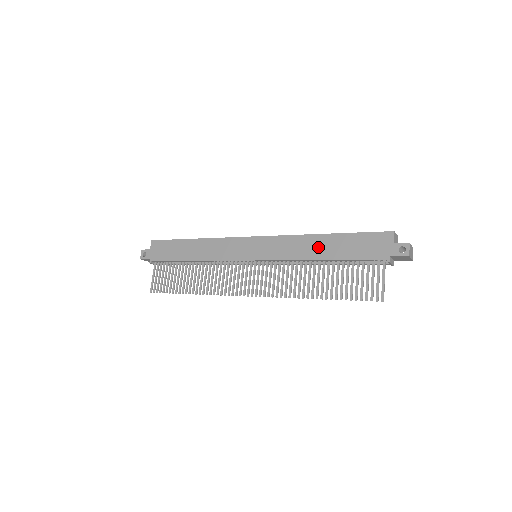
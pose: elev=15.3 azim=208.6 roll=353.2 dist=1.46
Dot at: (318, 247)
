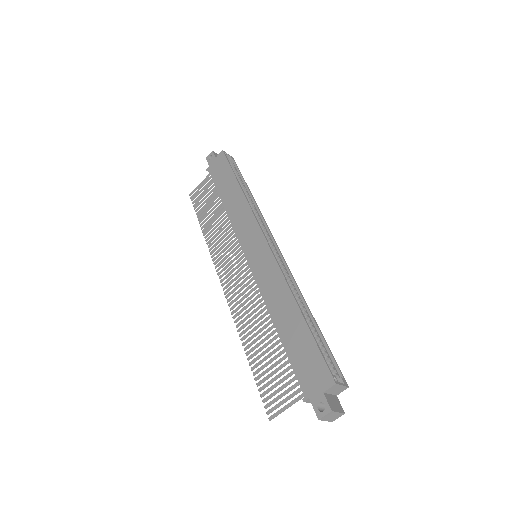
Dot at: (284, 312)
